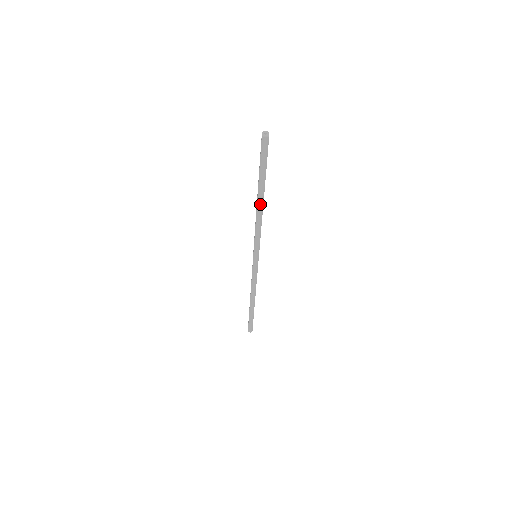
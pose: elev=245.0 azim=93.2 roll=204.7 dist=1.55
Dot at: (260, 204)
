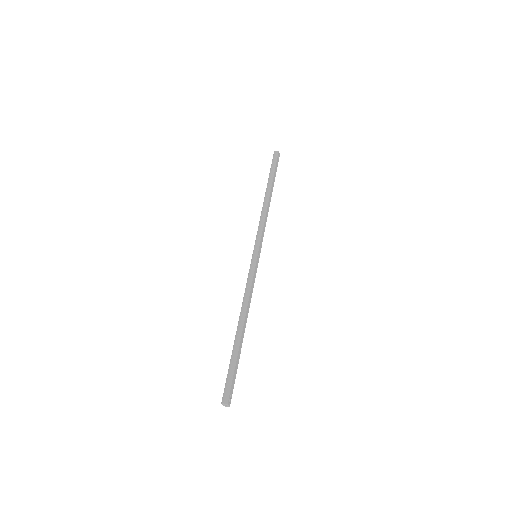
Dot at: occluded
